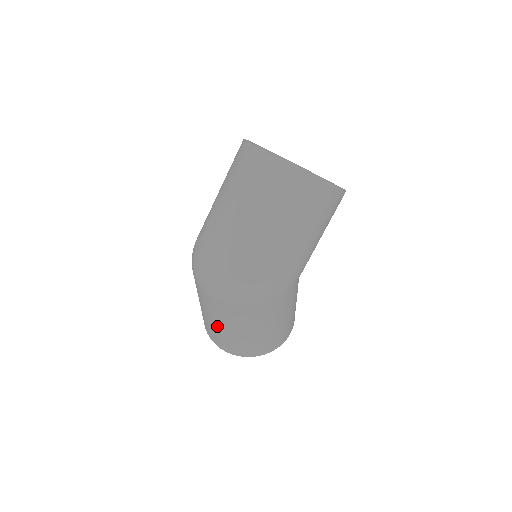
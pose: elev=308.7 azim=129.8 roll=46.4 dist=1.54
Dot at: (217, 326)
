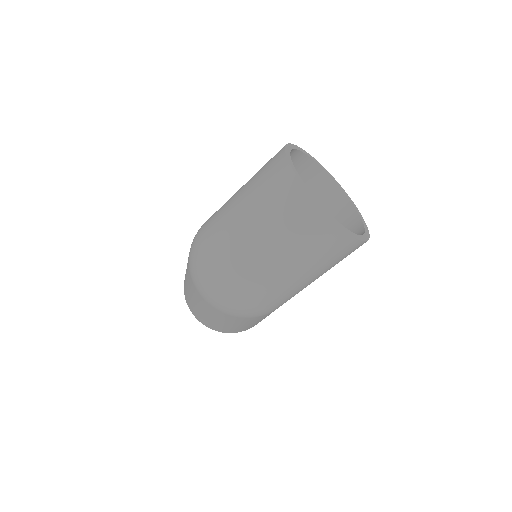
Dot at: (198, 307)
